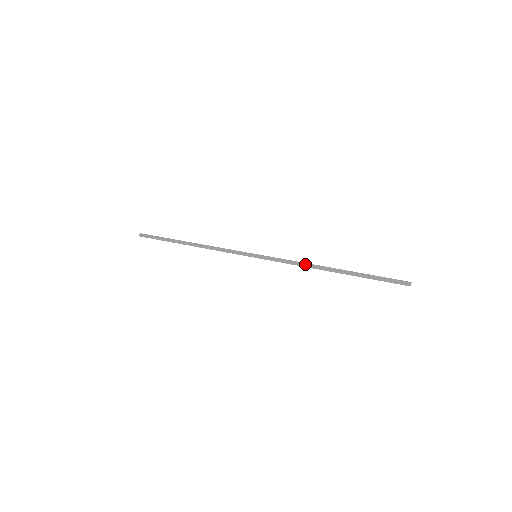
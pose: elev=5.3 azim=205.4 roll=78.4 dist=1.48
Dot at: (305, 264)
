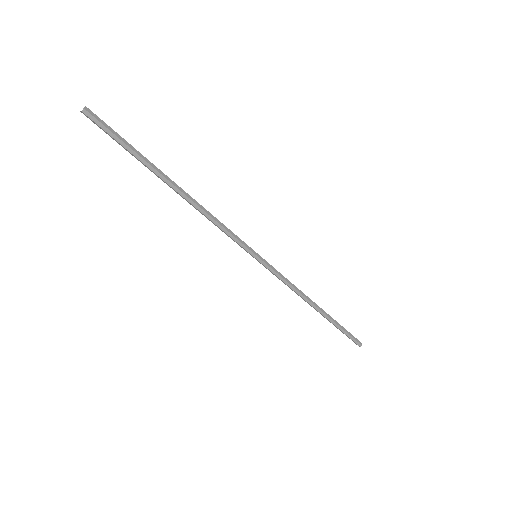
Dot at: (301, 292)
